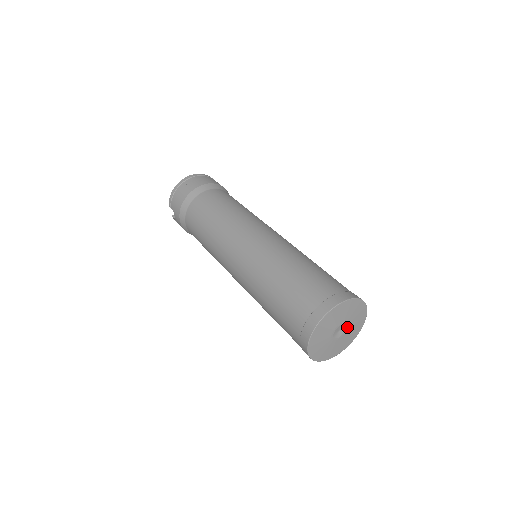
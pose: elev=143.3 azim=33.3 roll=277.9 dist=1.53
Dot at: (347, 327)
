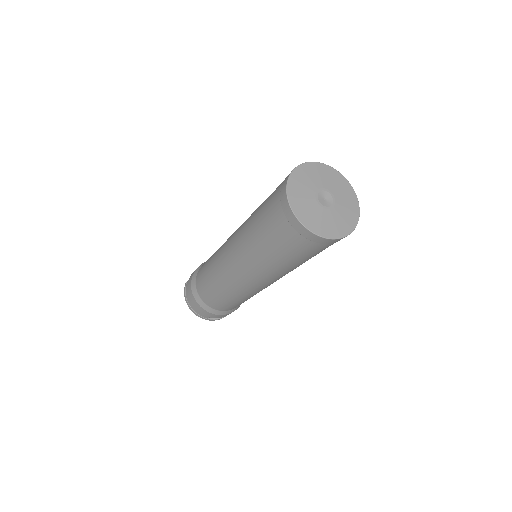
Dot at: (334, 206)
